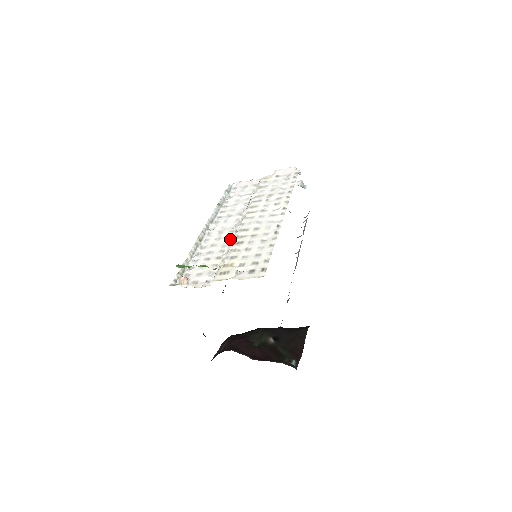
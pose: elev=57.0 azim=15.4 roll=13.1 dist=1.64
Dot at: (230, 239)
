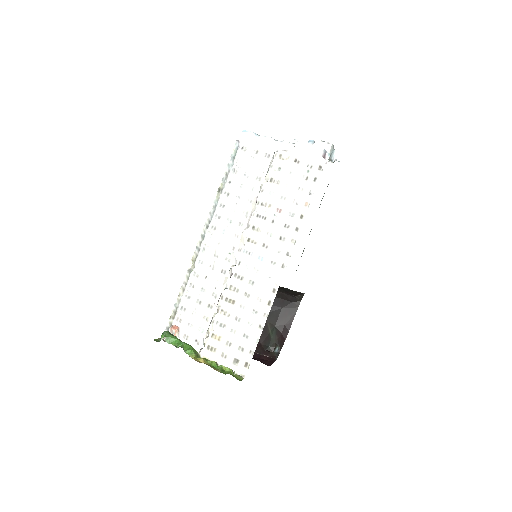
Dot at: (224, 277)
